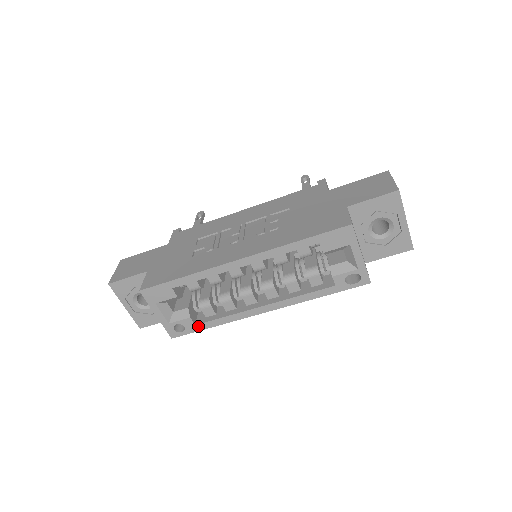
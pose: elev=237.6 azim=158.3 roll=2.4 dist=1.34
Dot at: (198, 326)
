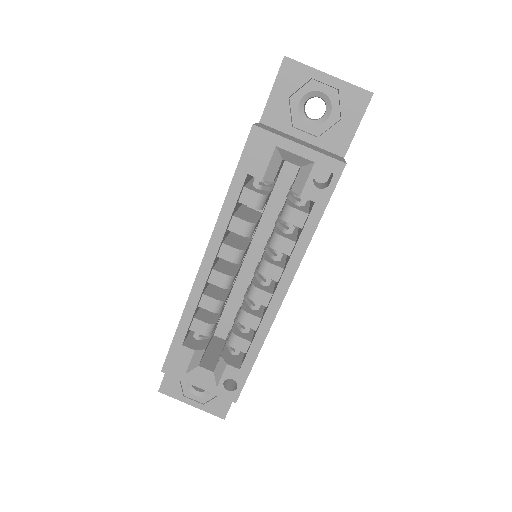
Dot at: (243, 368)
